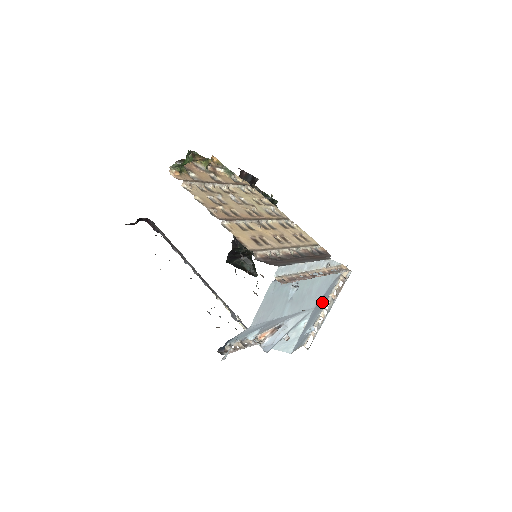
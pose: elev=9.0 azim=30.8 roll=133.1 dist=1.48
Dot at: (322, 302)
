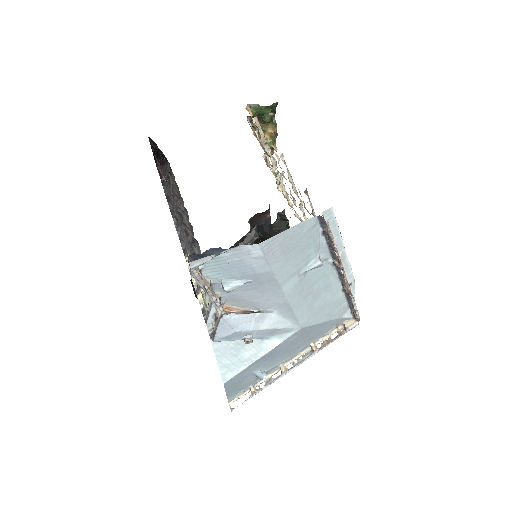
Dot at: (303, 341)
